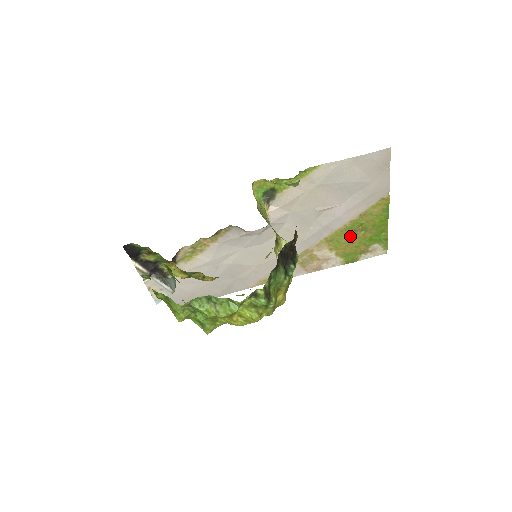
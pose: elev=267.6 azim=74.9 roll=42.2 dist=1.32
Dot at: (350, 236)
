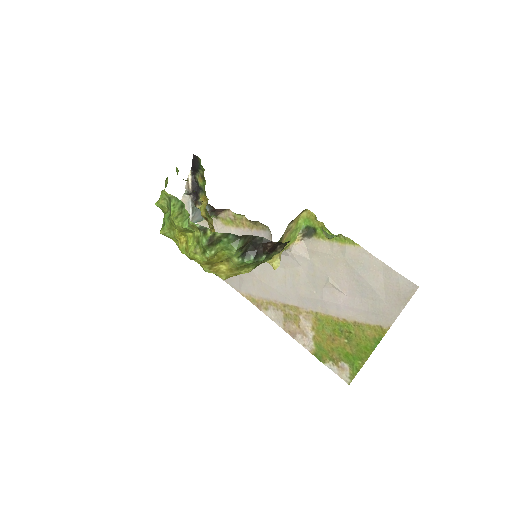
Dot at: (335, 333)
